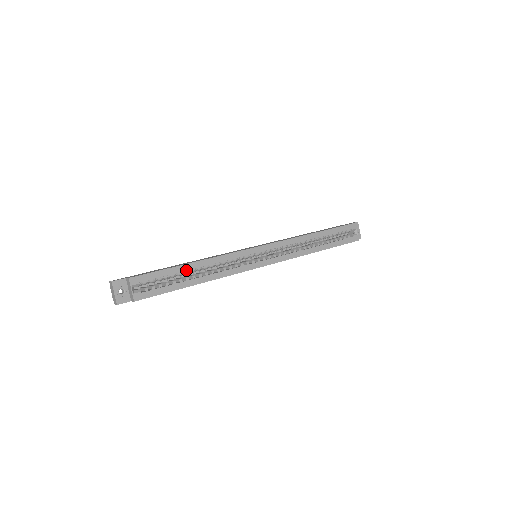
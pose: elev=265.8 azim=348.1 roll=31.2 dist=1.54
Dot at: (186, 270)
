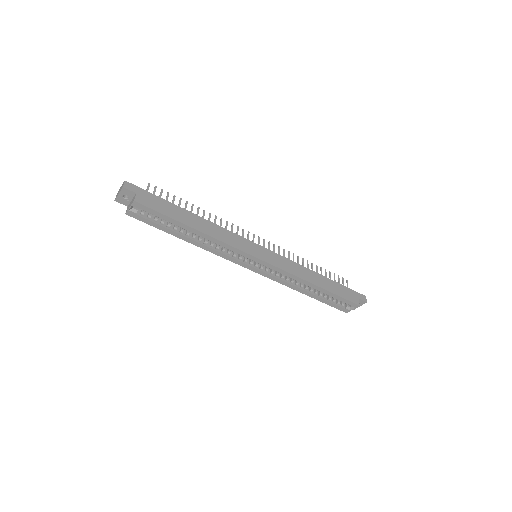
Dot at: (185, 229)
